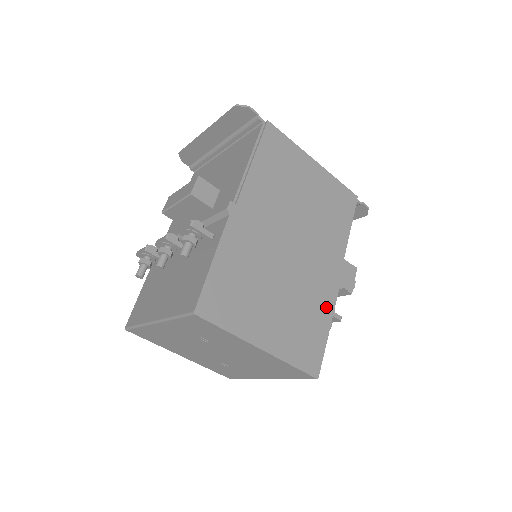
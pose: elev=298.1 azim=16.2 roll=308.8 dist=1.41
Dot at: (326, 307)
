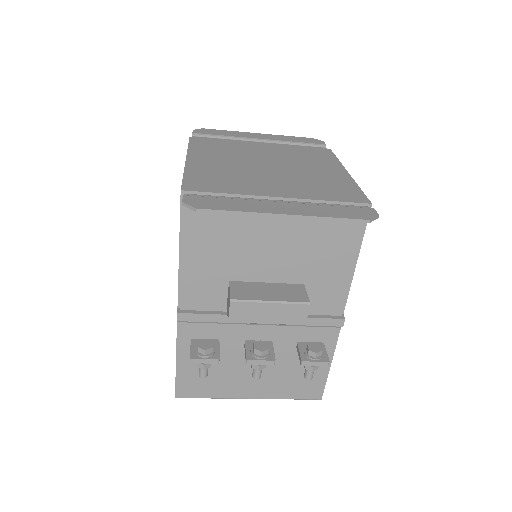
Dot at: occluded
